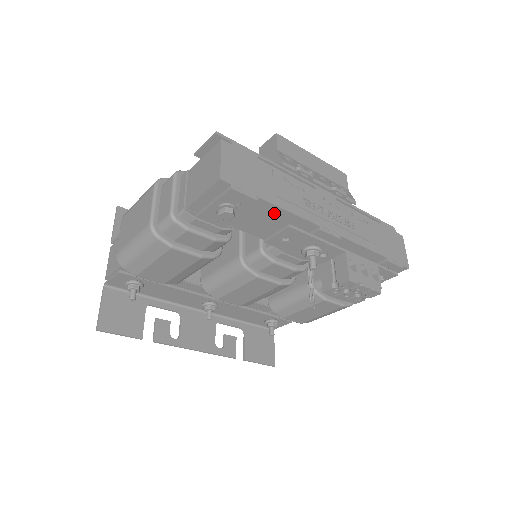
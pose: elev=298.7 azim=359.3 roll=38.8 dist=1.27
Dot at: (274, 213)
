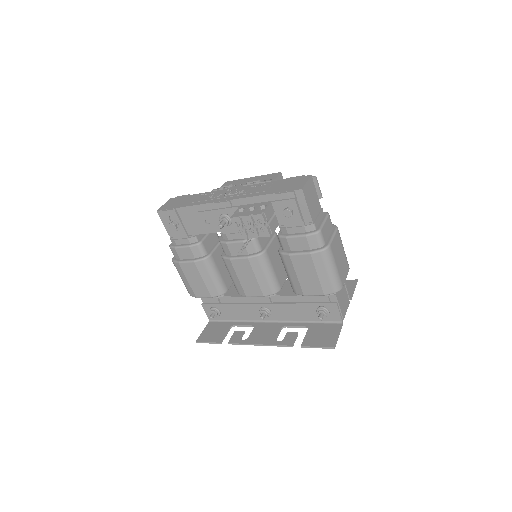
Dot at: (191, 212)
